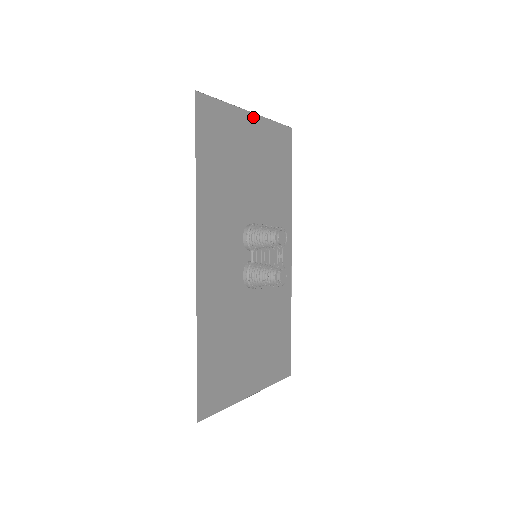
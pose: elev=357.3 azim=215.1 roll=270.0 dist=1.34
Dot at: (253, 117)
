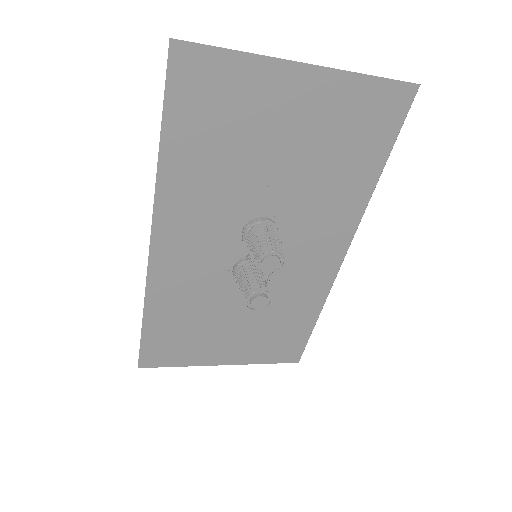
Dot at: (311, 71)
